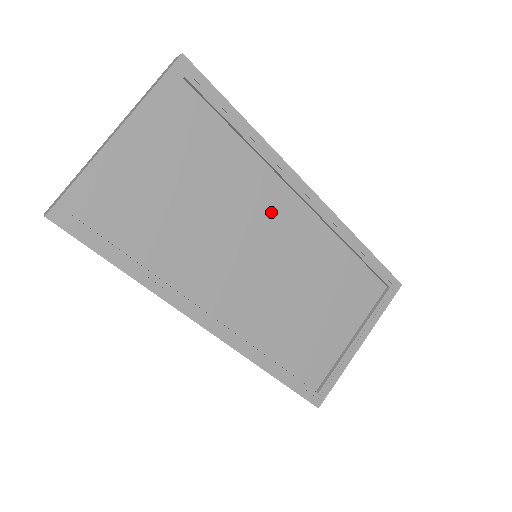
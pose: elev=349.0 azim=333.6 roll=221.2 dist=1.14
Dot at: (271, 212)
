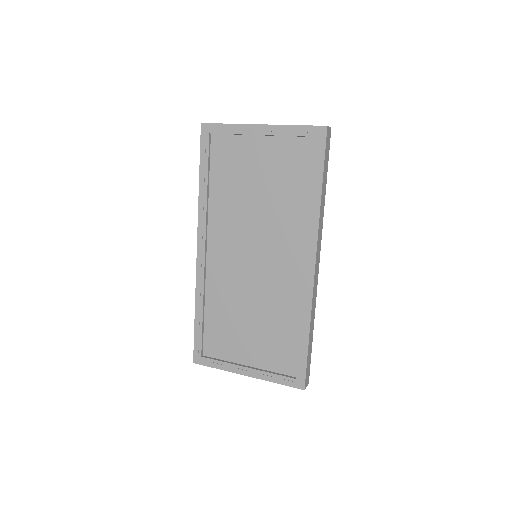
Dot at: (284, 247)
